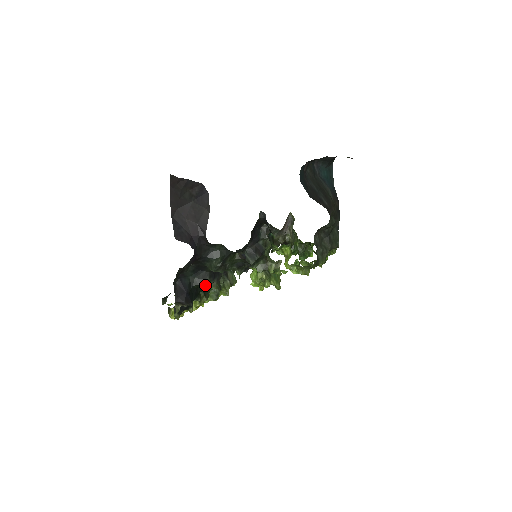
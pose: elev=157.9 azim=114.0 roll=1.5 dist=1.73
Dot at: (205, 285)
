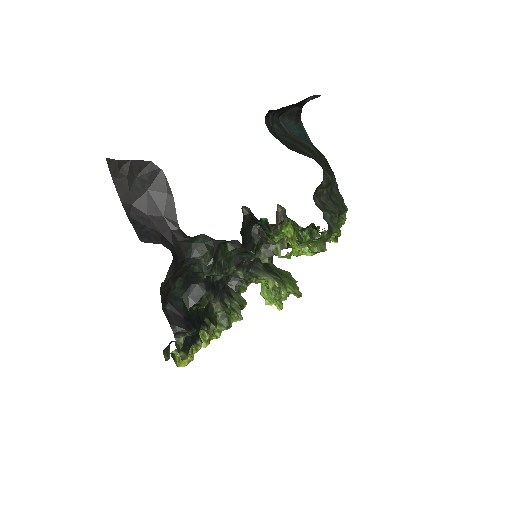
Dot at: (205, 302)
